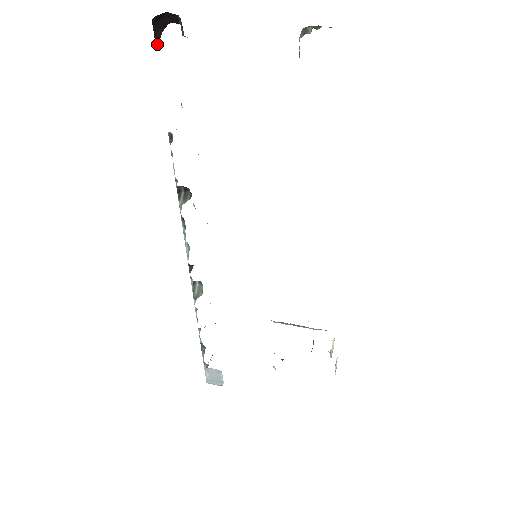
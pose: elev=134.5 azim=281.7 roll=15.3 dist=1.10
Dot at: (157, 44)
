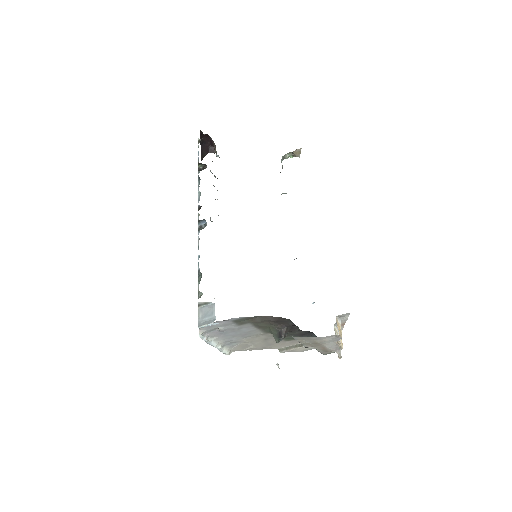
Dot at: (202, 159)
